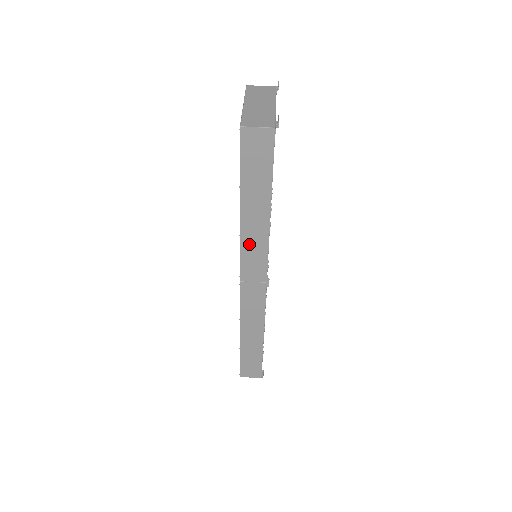
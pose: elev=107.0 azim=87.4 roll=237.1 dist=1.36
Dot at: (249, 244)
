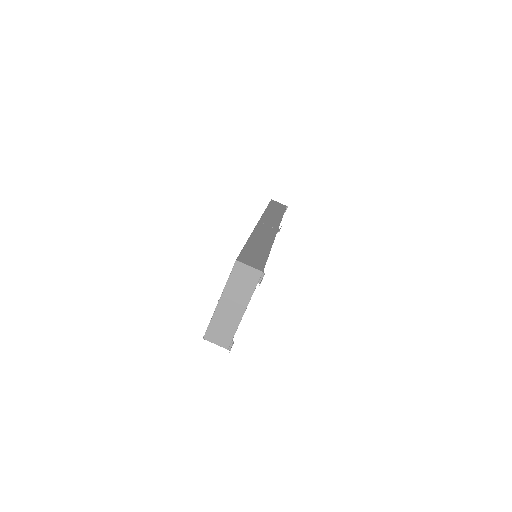
Dot at: occluded
